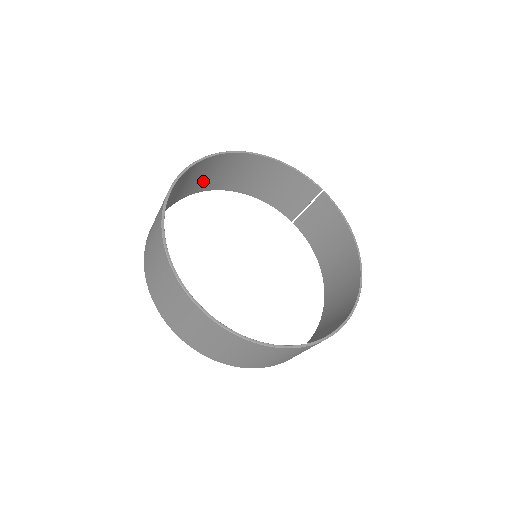
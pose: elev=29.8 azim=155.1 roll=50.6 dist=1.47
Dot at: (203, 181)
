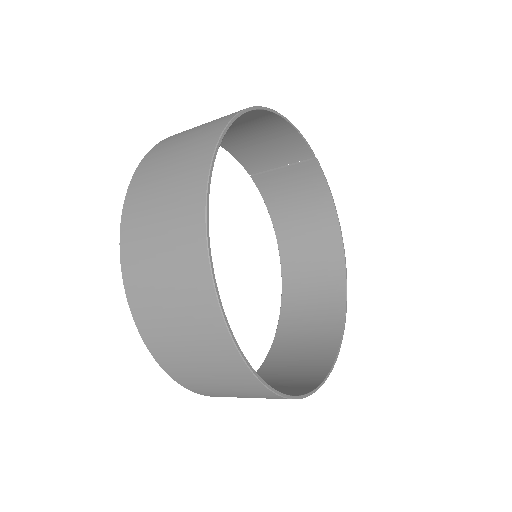
Dot at: occluded
